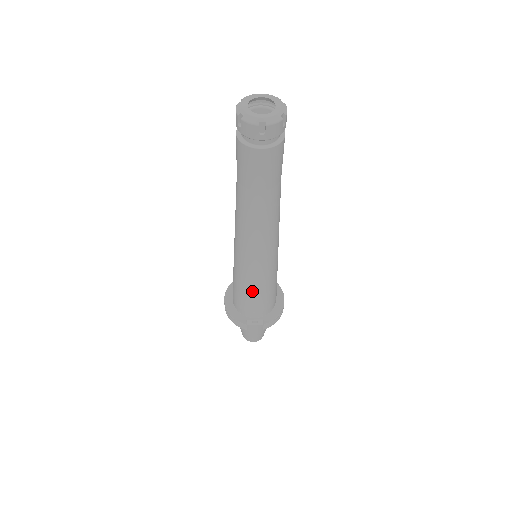
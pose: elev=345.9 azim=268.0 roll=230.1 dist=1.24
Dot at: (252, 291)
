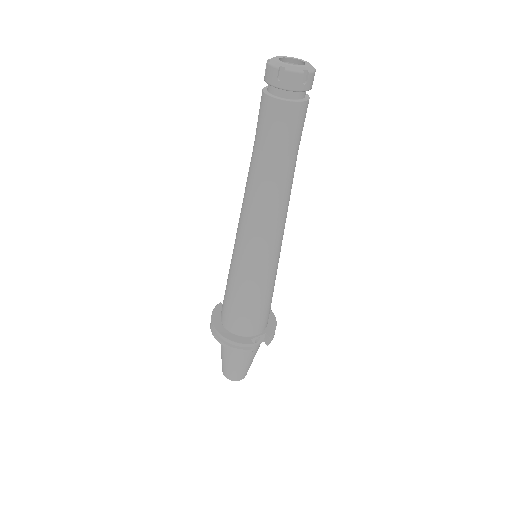
Dot at: (261, 295)
